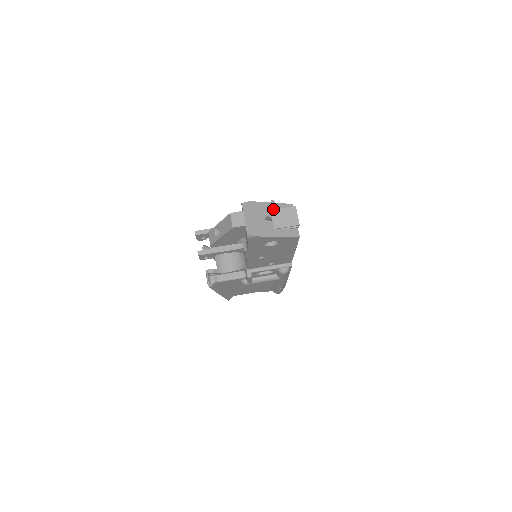
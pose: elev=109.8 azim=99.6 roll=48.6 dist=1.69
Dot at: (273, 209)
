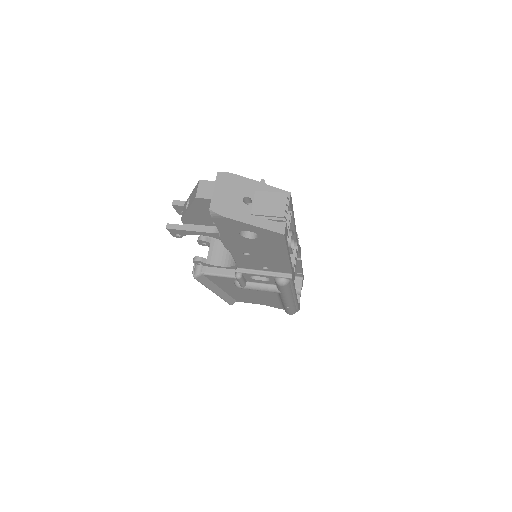
Dot at: (259, 190)
